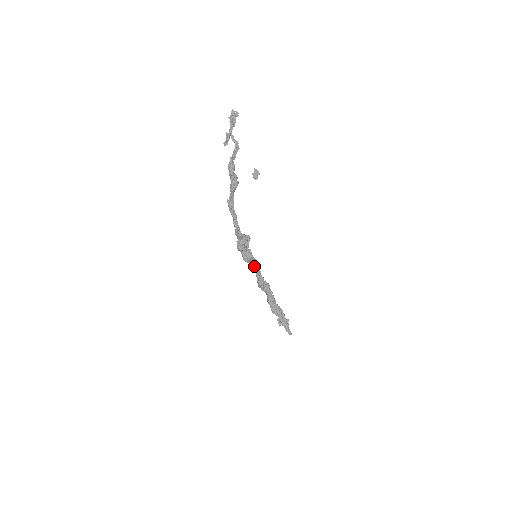
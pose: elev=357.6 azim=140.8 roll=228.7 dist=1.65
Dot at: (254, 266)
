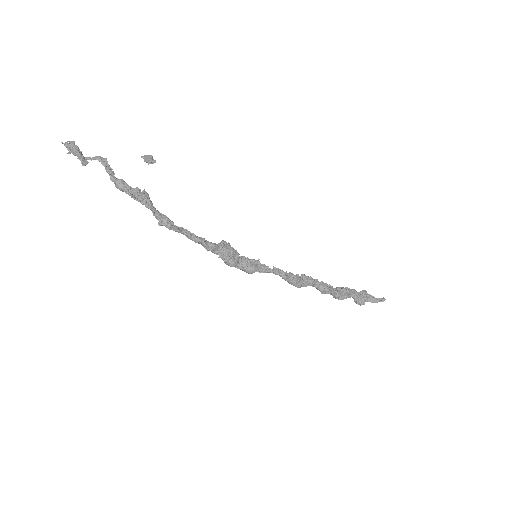
Dot at: (267, 268)
